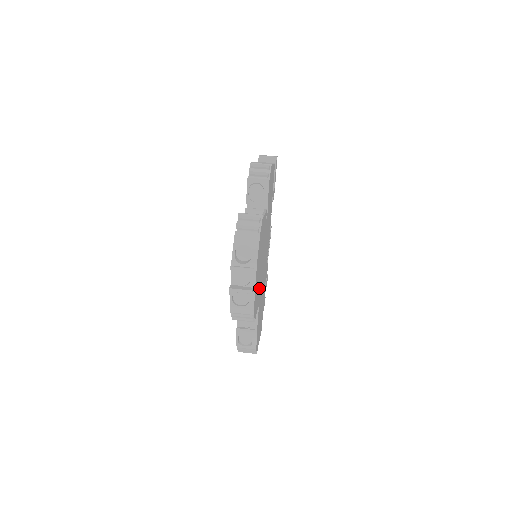
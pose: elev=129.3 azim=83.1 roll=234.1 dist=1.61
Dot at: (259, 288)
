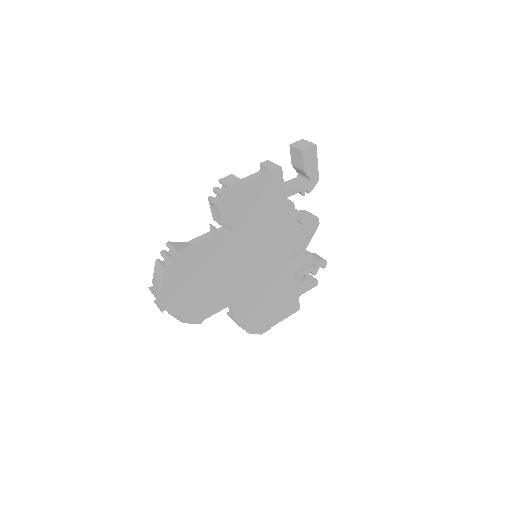
Dot at: (217, 296)
